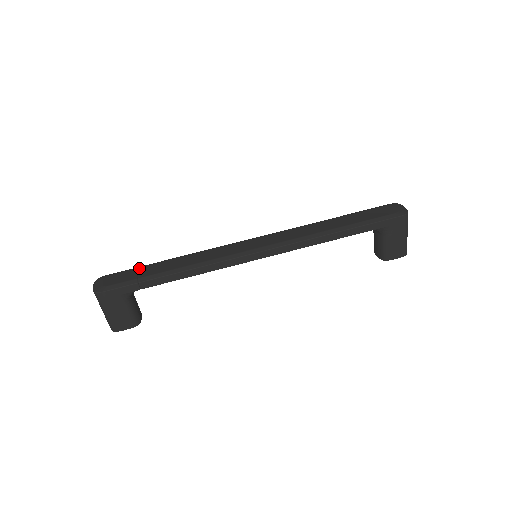
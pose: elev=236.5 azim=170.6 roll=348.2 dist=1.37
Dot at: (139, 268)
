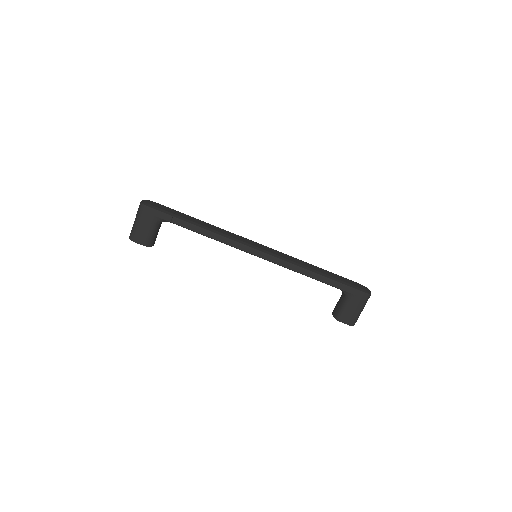
Dot at: (178, 211)
